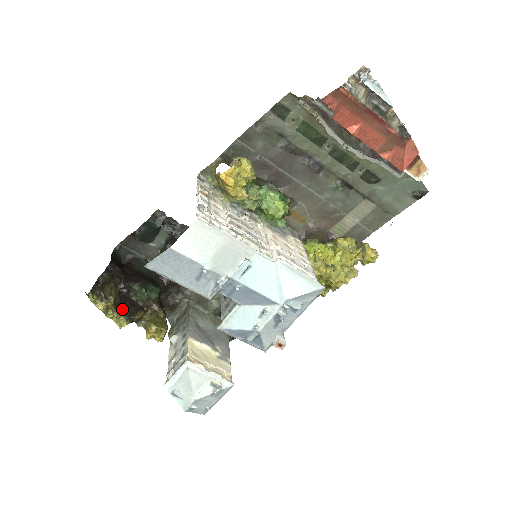
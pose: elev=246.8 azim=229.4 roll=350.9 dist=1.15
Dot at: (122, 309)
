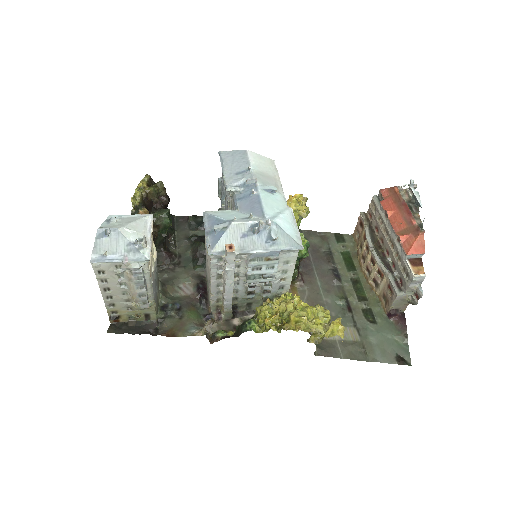
Dot at: (144, 202)
